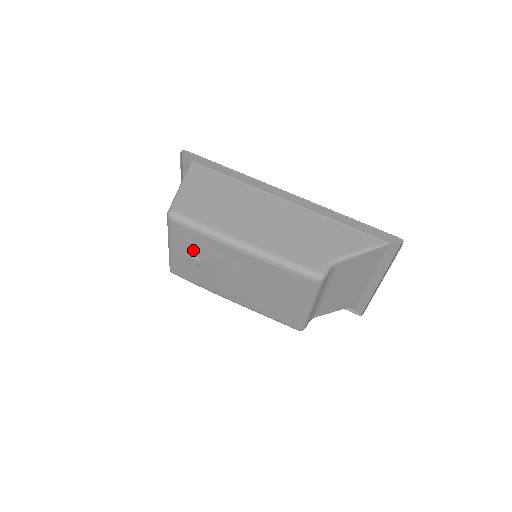
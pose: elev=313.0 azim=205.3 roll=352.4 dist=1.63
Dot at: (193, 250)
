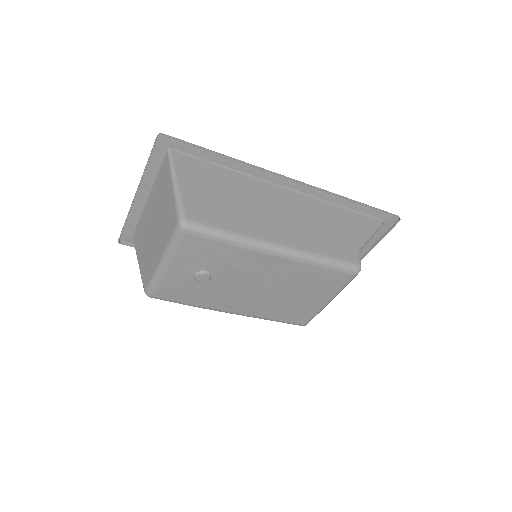
Dot at: (206, 264)
